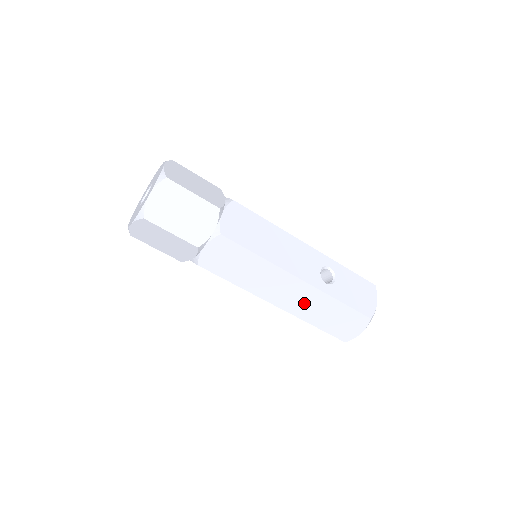
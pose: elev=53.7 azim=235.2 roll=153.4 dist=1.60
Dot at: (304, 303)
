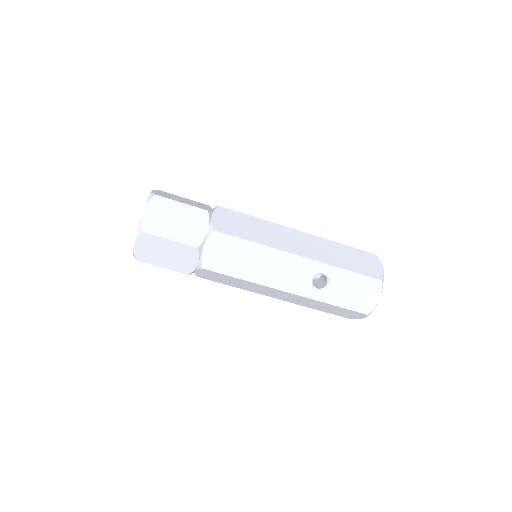
Dot at: (299, 301)
